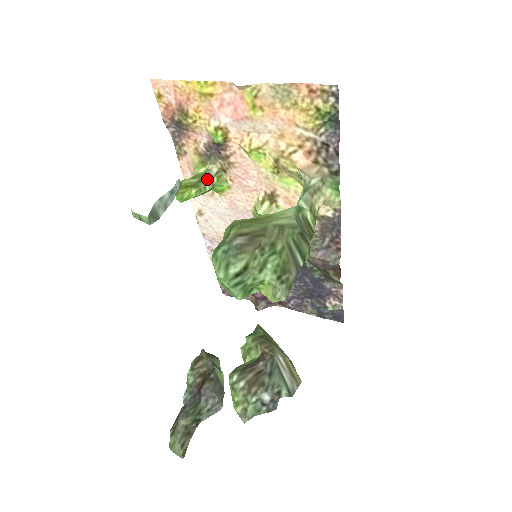
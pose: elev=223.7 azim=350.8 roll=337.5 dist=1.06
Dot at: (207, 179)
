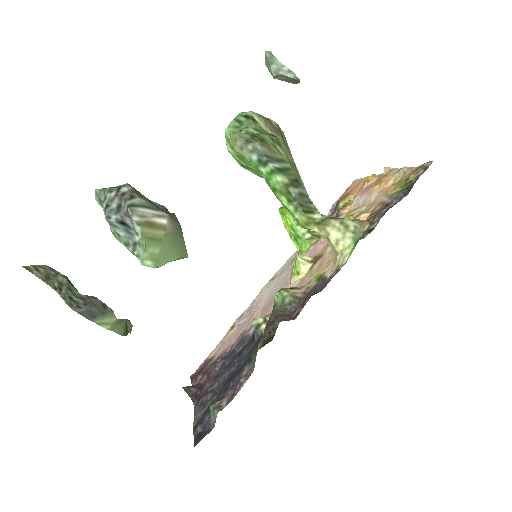
Dot at: occluded
